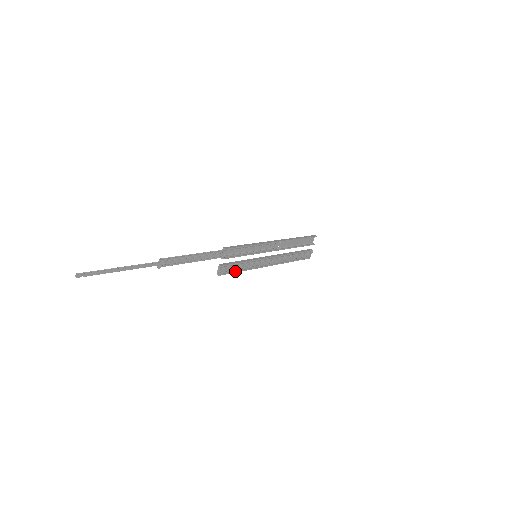
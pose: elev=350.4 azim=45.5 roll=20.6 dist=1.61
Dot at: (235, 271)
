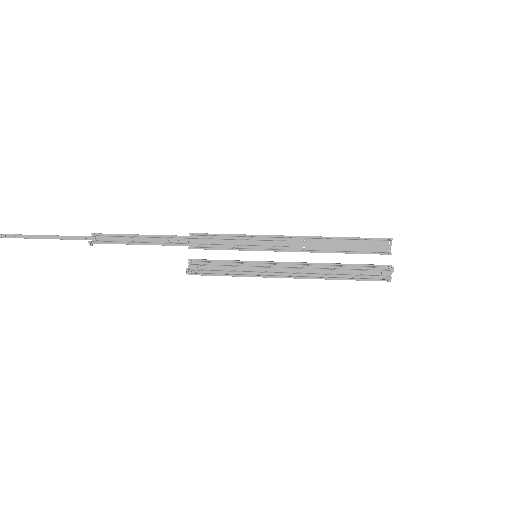
Dot at: (219, 274)
